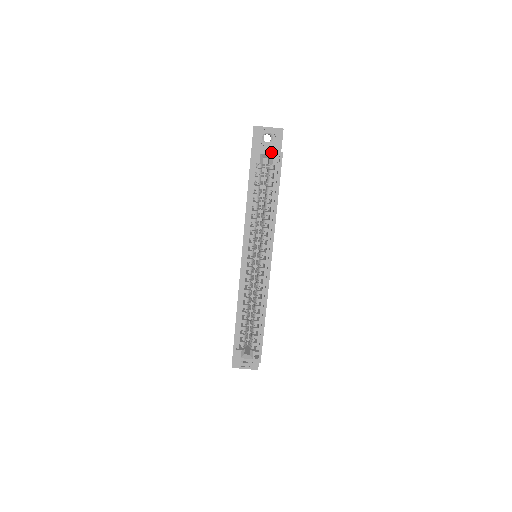
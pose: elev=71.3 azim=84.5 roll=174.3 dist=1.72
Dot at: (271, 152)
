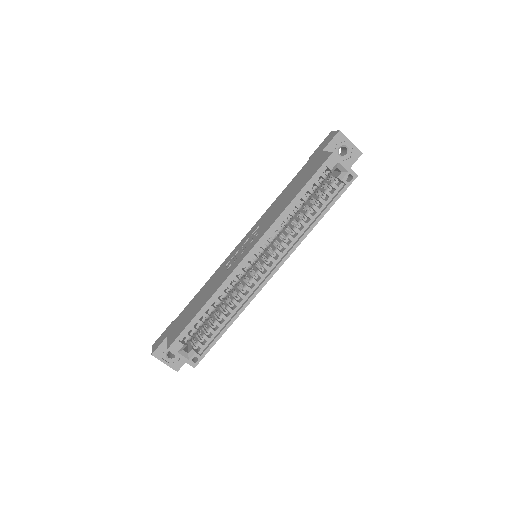
Dot at: (348, 167)
